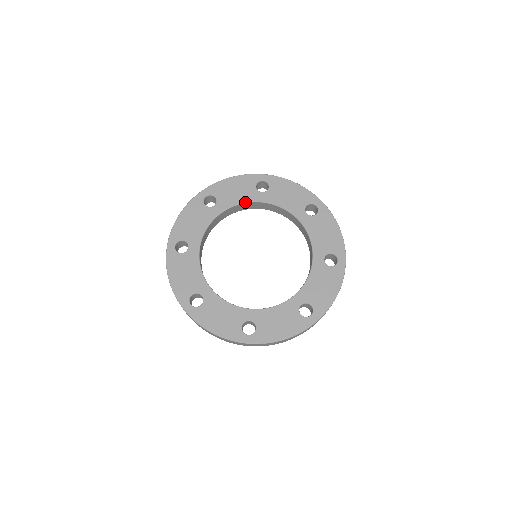
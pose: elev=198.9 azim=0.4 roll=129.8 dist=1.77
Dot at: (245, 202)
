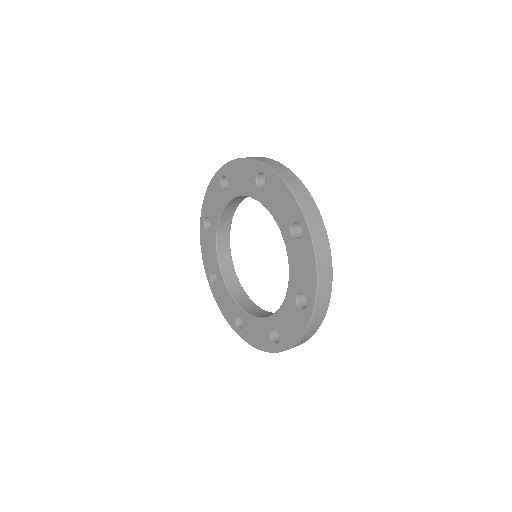
Dot at: (275, 220)
